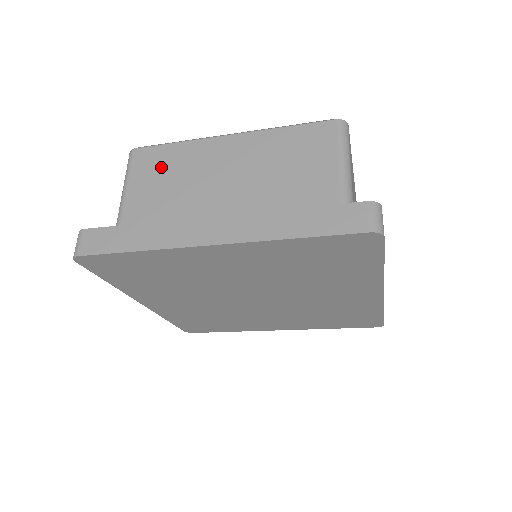
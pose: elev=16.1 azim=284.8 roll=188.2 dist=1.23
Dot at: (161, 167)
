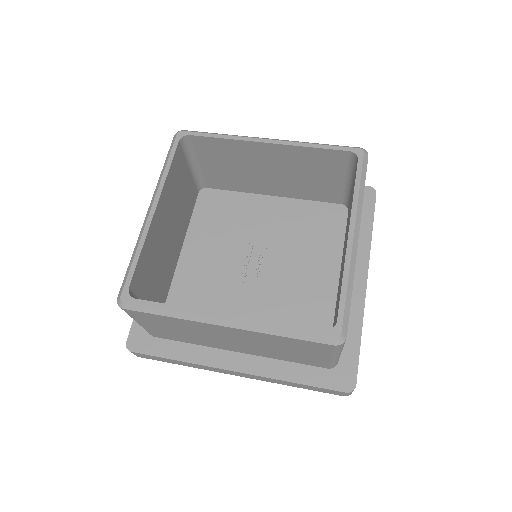
Dot at: (164, 323)
